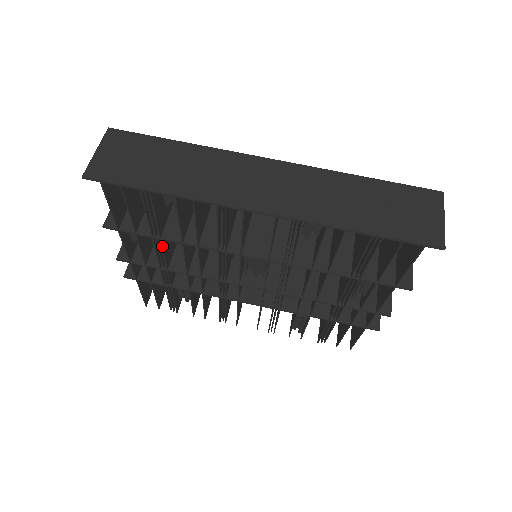
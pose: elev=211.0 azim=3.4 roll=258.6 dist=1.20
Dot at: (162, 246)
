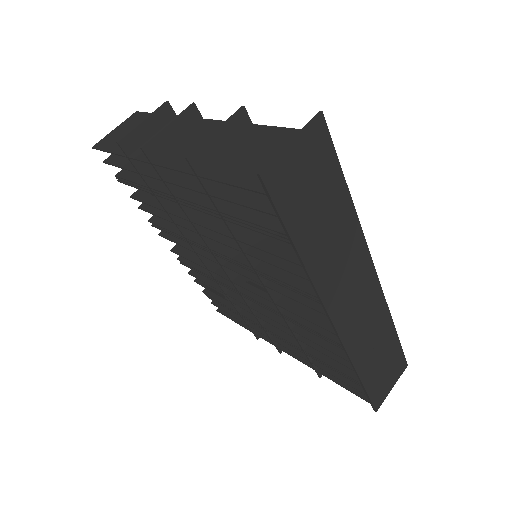
Dot at: (213, 215)
